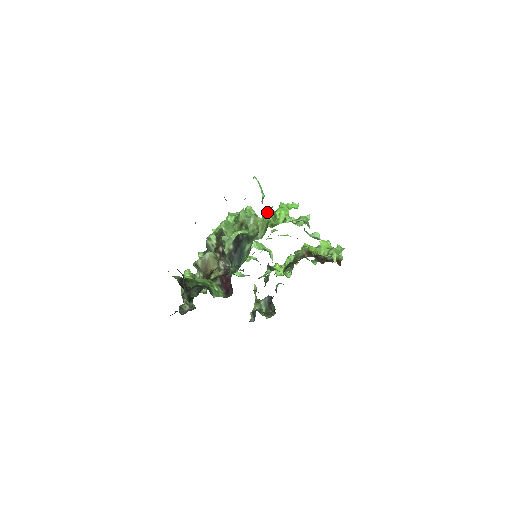
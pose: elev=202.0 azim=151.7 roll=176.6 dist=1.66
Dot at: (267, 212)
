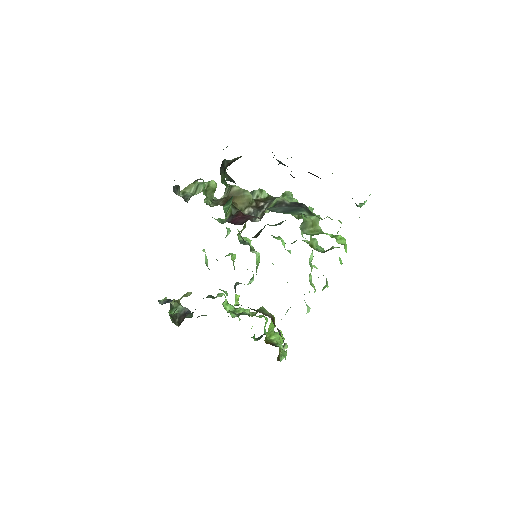
Dot at: occluded
